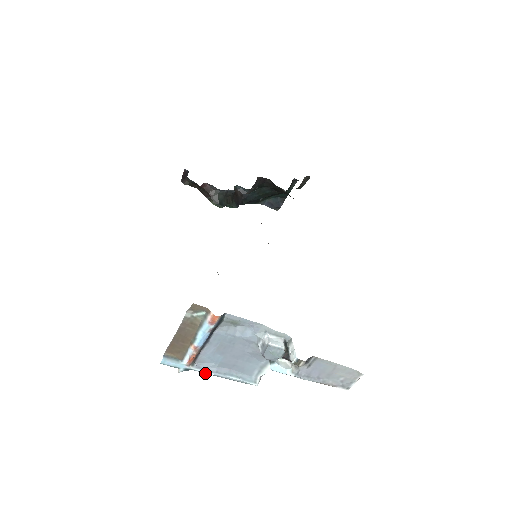
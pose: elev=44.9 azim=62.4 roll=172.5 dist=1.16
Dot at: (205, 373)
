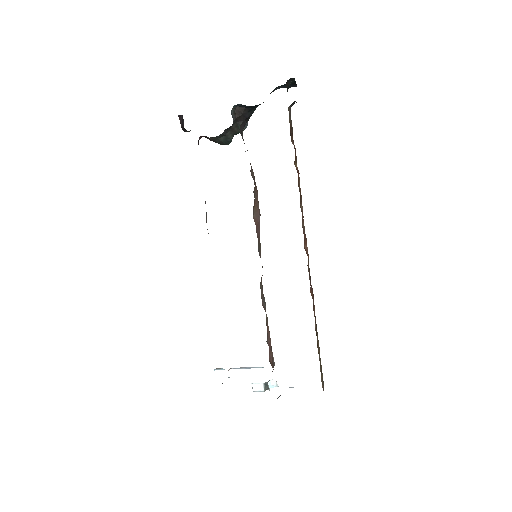
Dot at: (241, 367)
